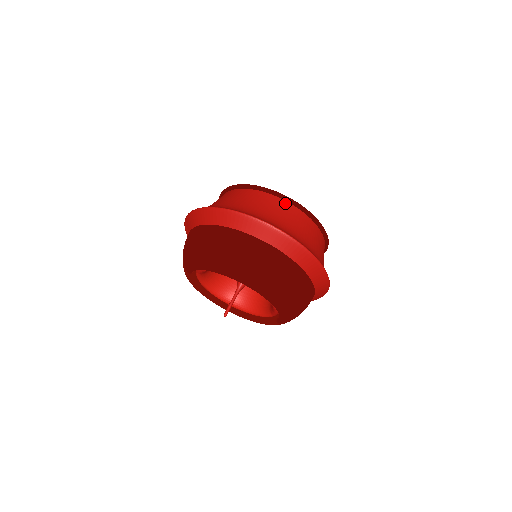
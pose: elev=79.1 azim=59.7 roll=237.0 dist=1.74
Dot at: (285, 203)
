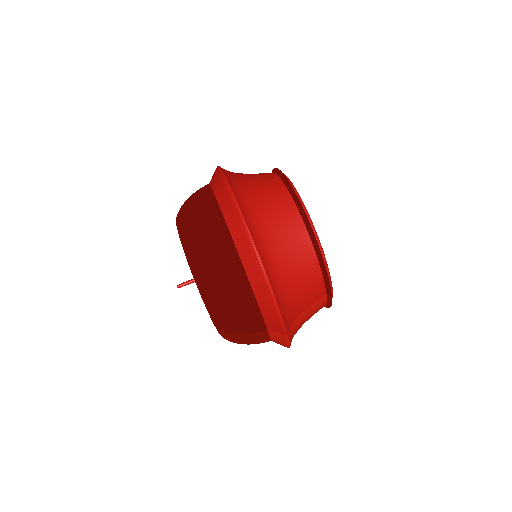
Dot at: (281, 185)
